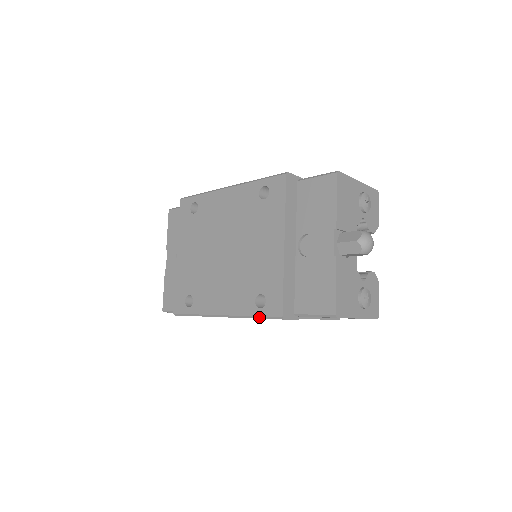
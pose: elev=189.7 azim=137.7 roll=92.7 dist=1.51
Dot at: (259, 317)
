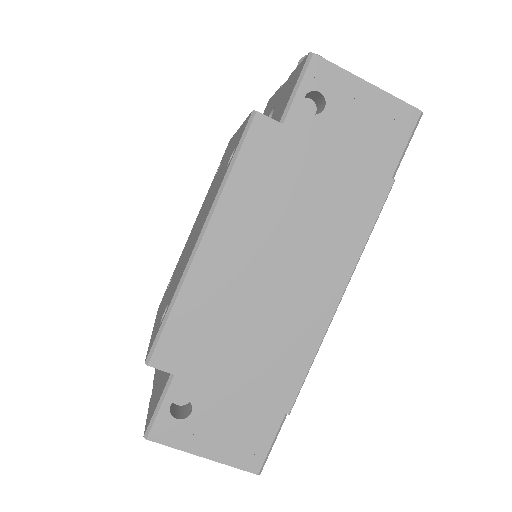
Dot at: (234, 157)
